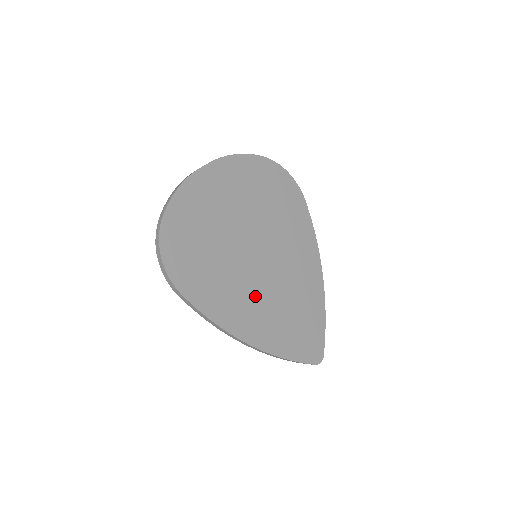
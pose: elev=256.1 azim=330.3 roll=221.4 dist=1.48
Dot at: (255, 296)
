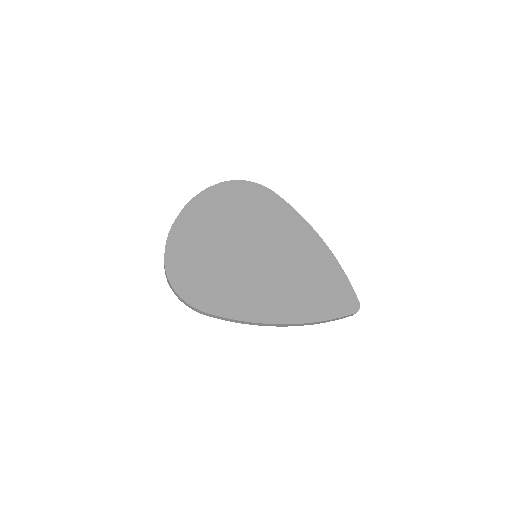
Dot at: (270, 286)
